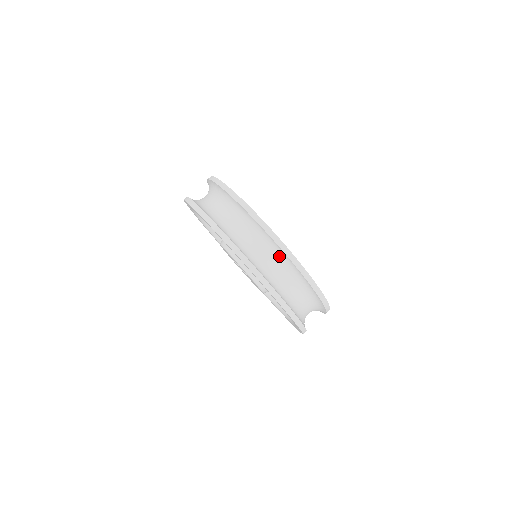
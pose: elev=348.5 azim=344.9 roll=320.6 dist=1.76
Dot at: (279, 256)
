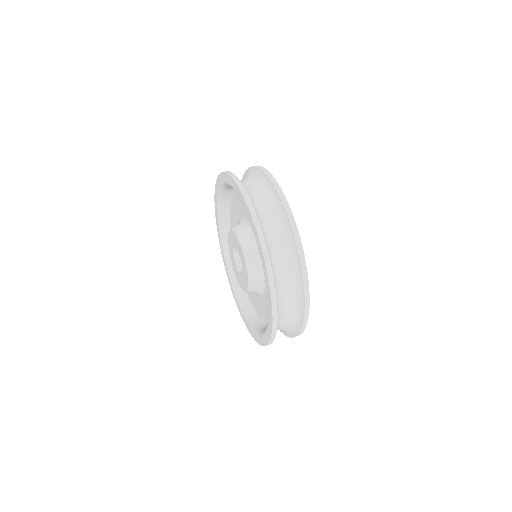
Dot at: (277, 210)
